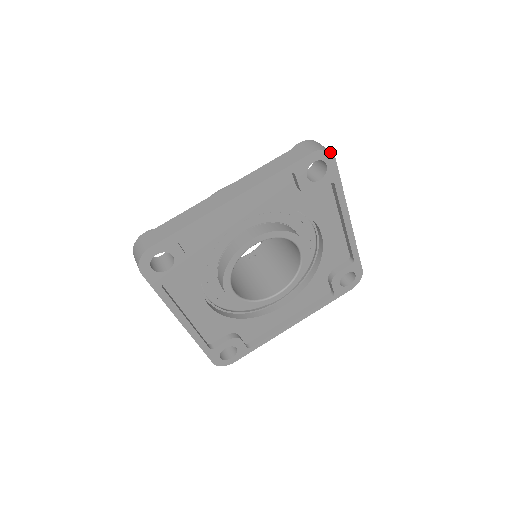
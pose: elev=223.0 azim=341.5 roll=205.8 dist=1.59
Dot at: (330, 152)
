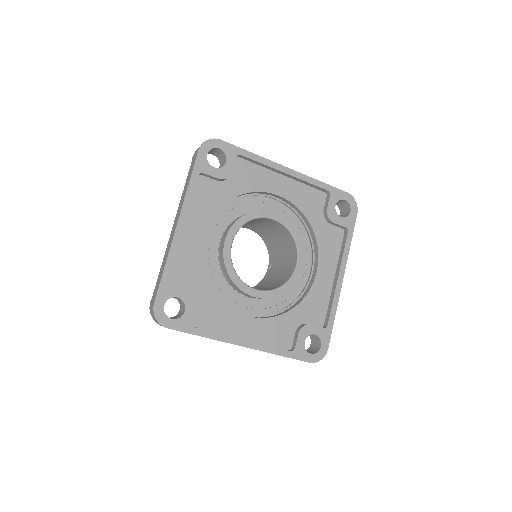
Dot at: (211, 139)
